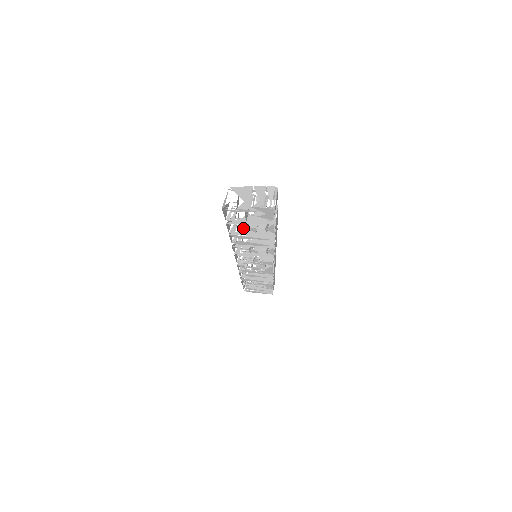
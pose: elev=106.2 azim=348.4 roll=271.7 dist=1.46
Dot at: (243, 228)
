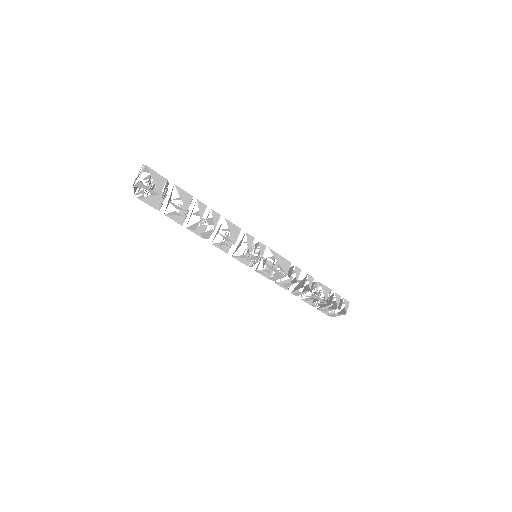
Dot at: occluded
